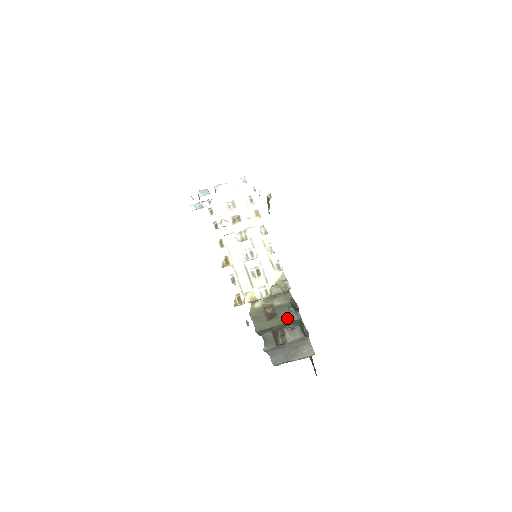
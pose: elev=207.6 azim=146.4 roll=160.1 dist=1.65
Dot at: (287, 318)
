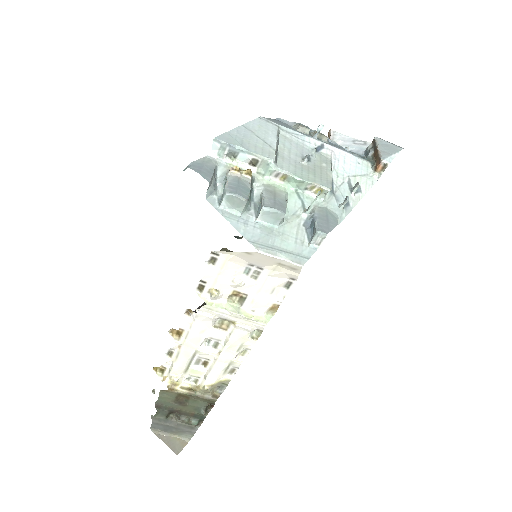
Dot at: (193, 411)
